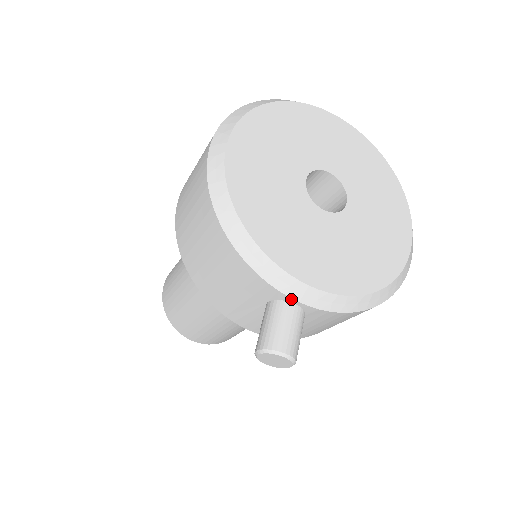
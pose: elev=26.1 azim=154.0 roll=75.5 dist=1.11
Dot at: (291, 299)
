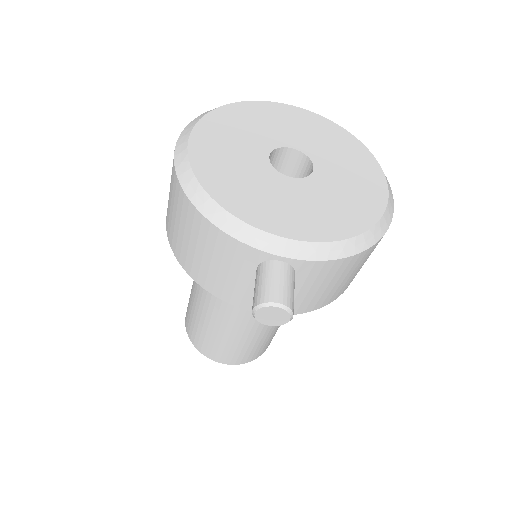
Dot at: (274, 256)
